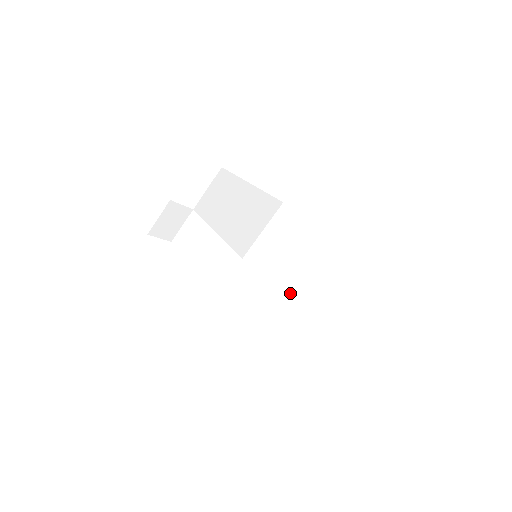
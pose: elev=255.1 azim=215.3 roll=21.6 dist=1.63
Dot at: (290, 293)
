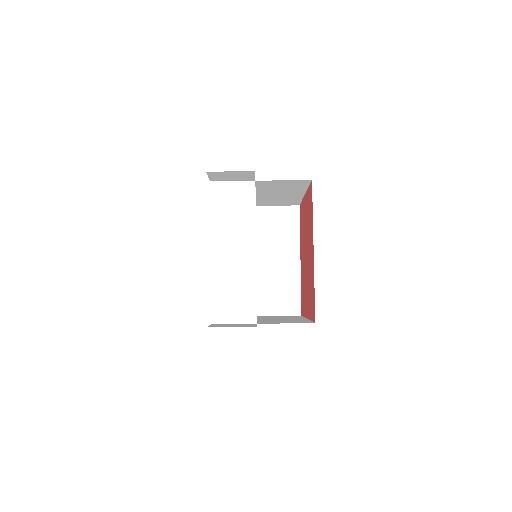
Dot at: occluded
